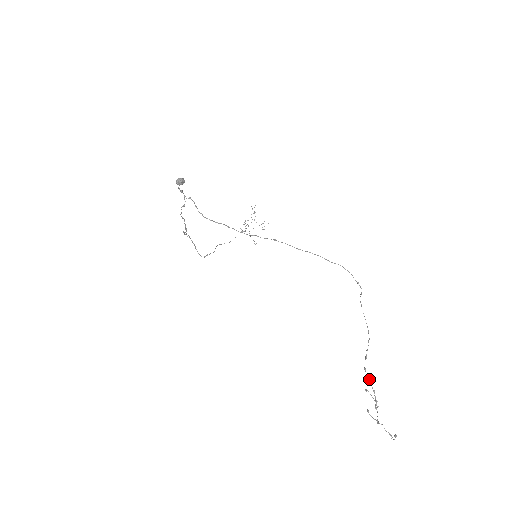
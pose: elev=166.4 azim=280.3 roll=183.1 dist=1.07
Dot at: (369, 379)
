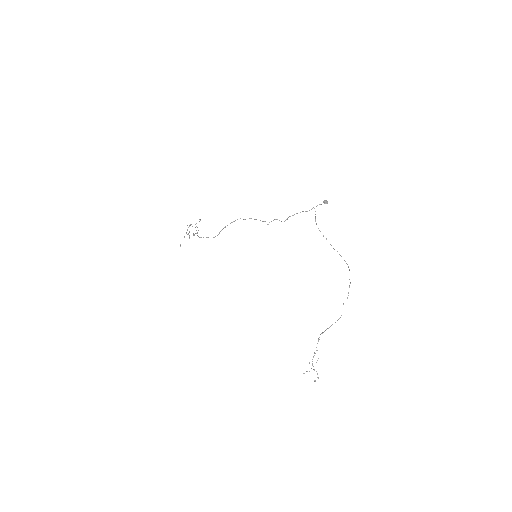
Dot at: occluded
